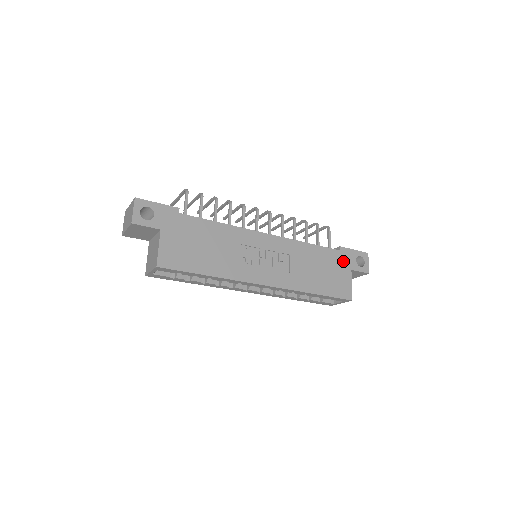
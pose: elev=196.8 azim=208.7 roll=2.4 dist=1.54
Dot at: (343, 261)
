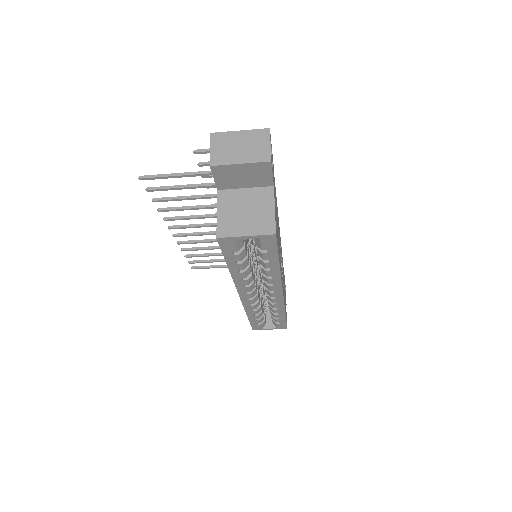
Dot at: occluded
